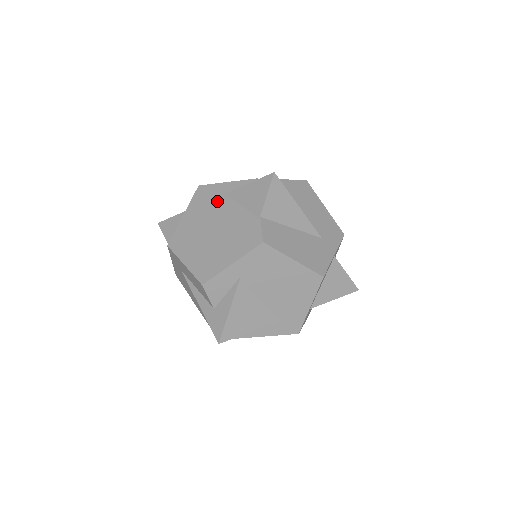
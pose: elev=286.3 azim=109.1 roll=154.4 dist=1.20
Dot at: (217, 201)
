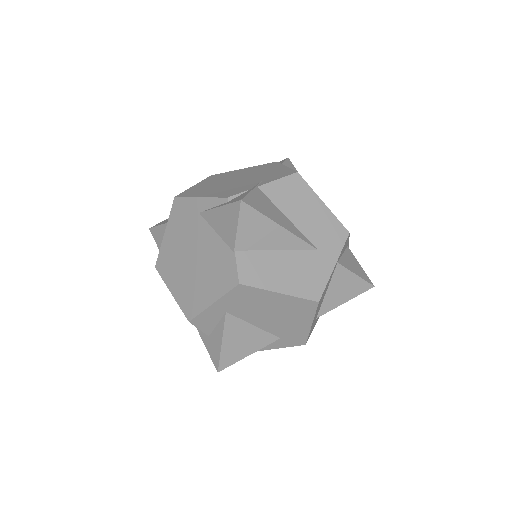
Dot at: (193, 221)
